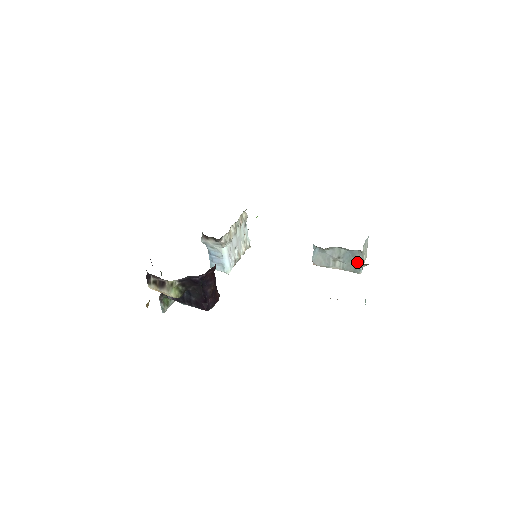
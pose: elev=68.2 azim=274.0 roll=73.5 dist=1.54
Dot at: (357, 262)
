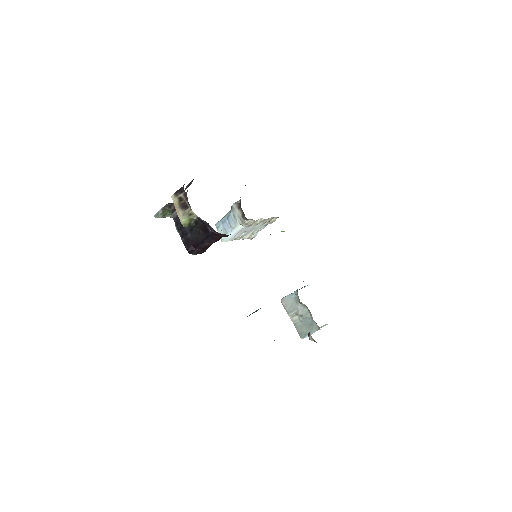
Dot at: (308, 331)
